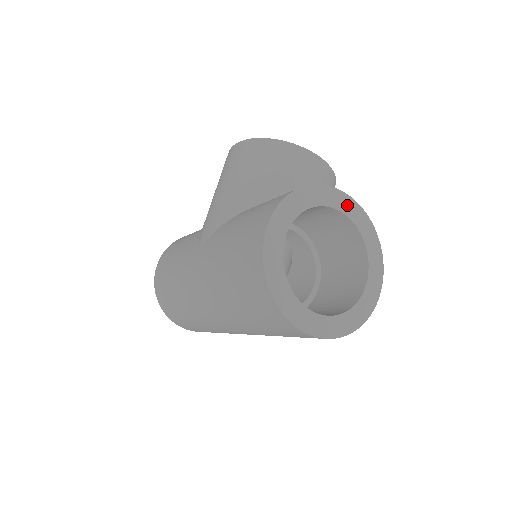
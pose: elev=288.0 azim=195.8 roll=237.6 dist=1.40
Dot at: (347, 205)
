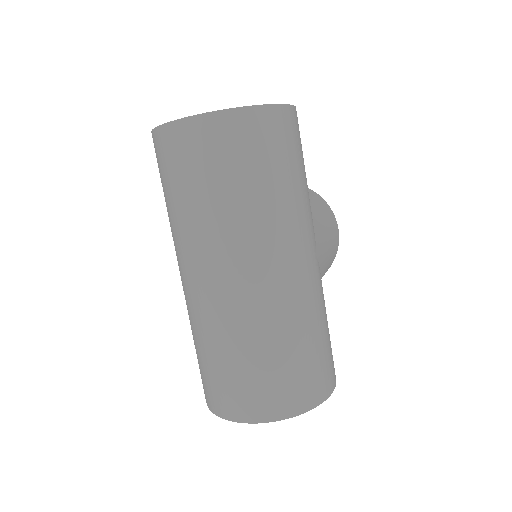
Dot at: occluded
